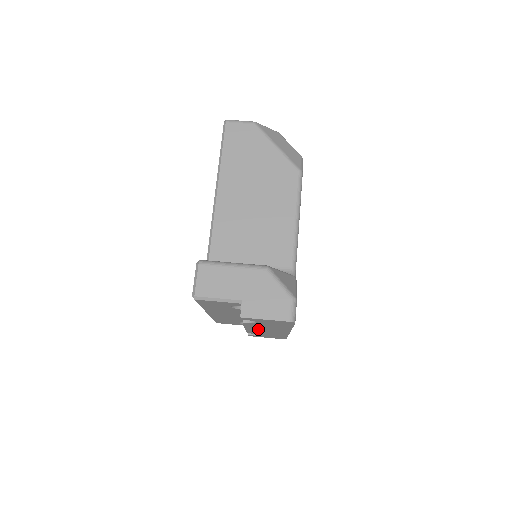
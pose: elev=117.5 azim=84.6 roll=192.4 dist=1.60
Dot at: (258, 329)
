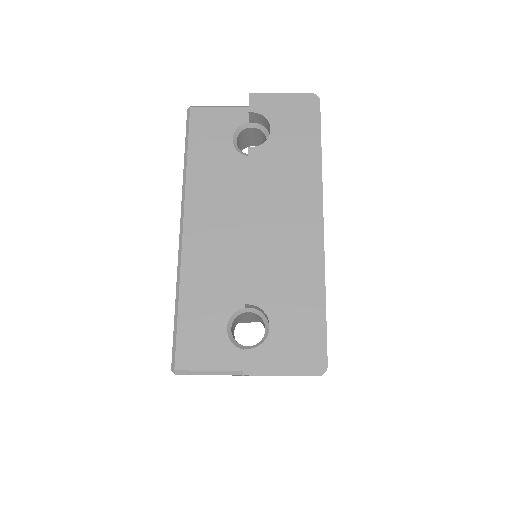
Dot at: (269, 218)
